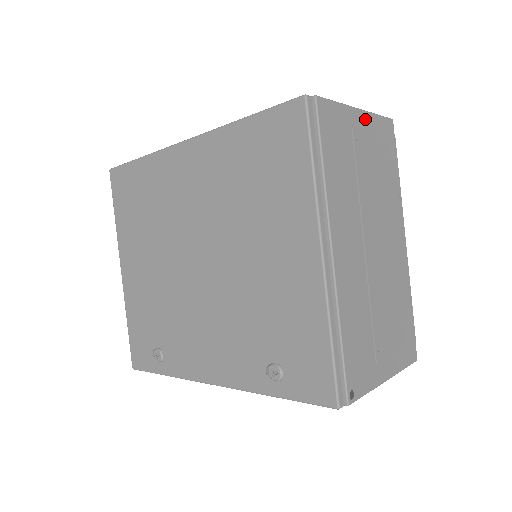
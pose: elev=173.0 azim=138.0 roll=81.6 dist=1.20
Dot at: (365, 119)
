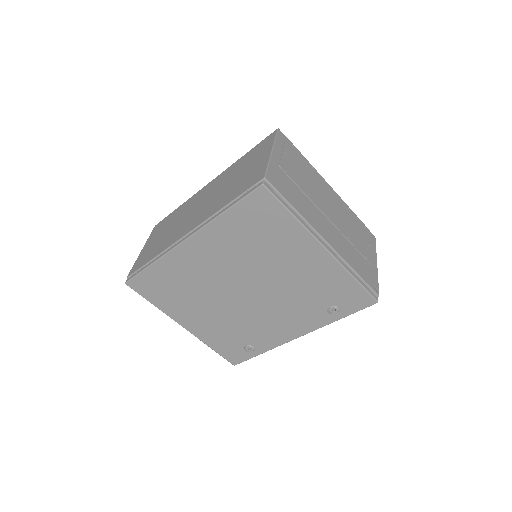
Dot at: (277, 152)
